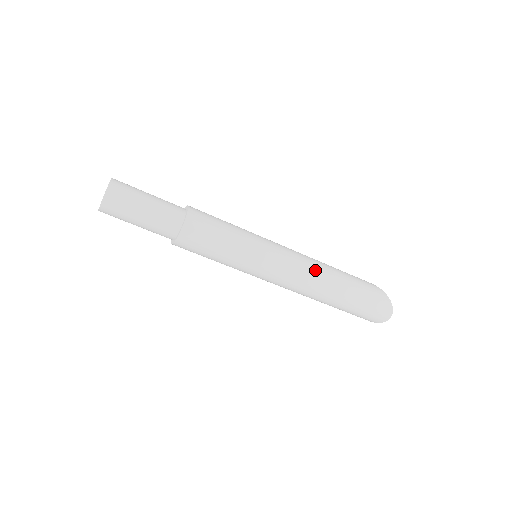
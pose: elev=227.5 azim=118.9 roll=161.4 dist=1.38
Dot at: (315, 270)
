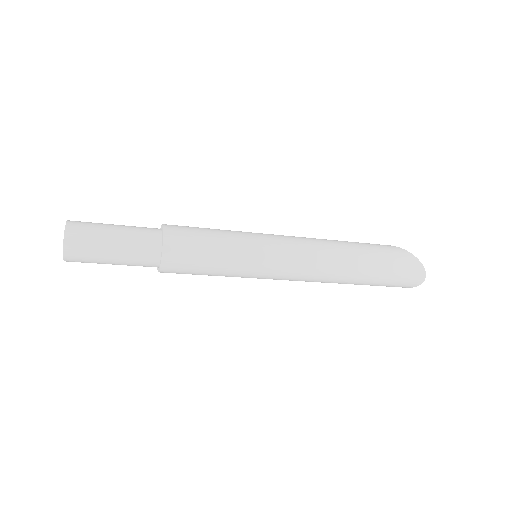
Dot at: (326, 256)
